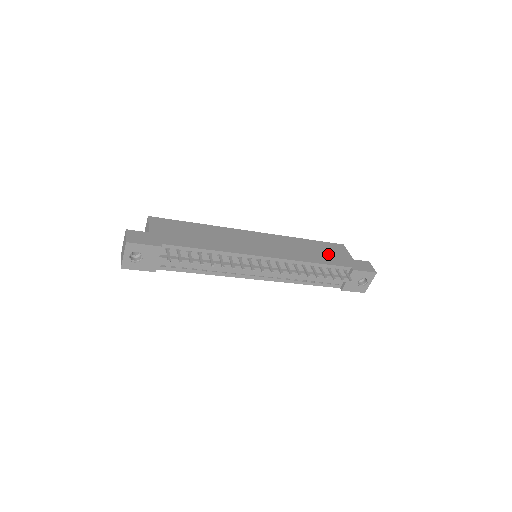
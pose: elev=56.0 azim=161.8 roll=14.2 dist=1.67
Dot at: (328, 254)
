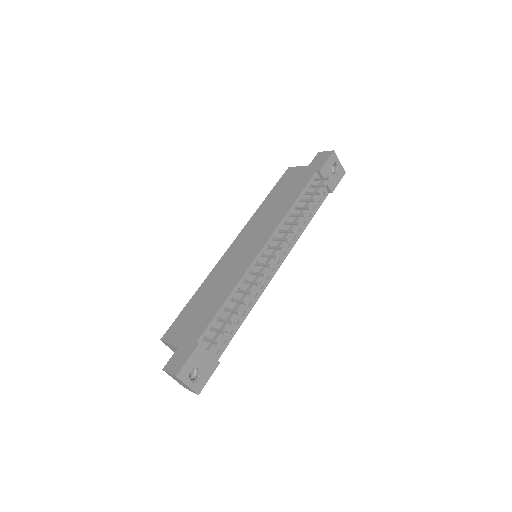
Dot at: (291, 186)
